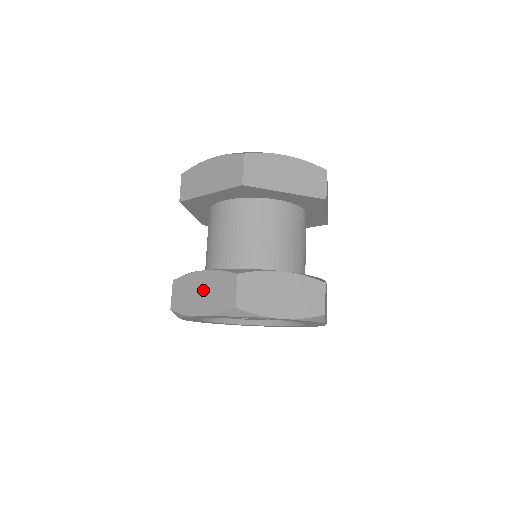
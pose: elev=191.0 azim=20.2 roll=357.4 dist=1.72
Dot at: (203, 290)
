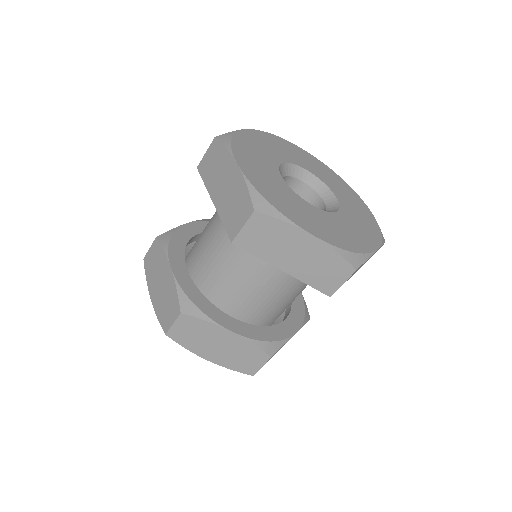
Dot at: (162, 283)
